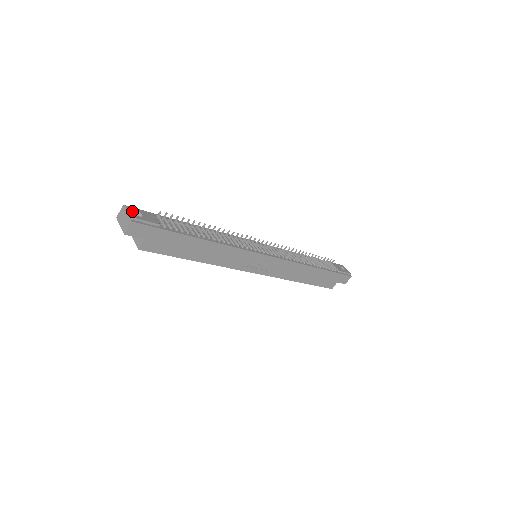
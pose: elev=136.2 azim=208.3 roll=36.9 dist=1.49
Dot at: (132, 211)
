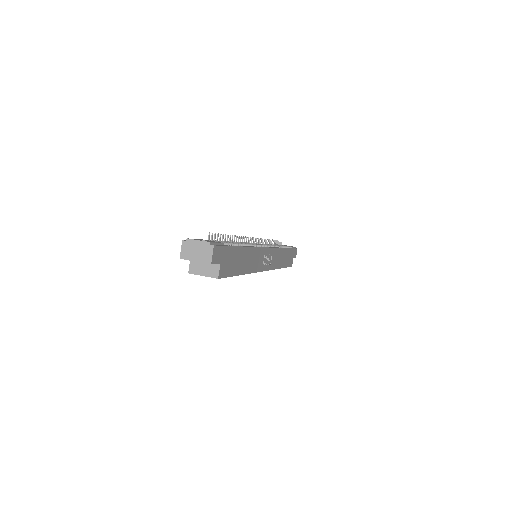
Dot at: (198, 240)
